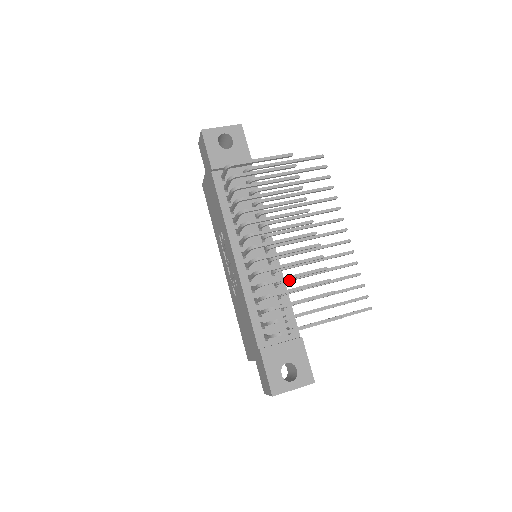
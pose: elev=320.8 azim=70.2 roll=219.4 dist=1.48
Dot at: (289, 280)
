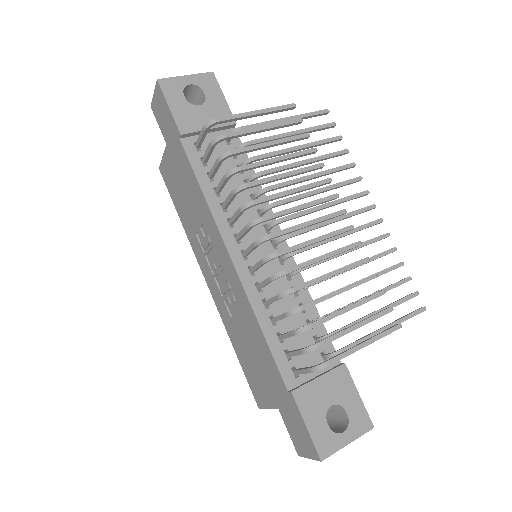
Dot at: (316, 283)
